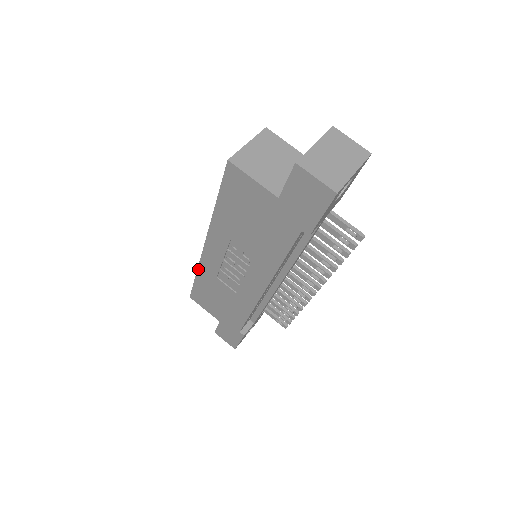
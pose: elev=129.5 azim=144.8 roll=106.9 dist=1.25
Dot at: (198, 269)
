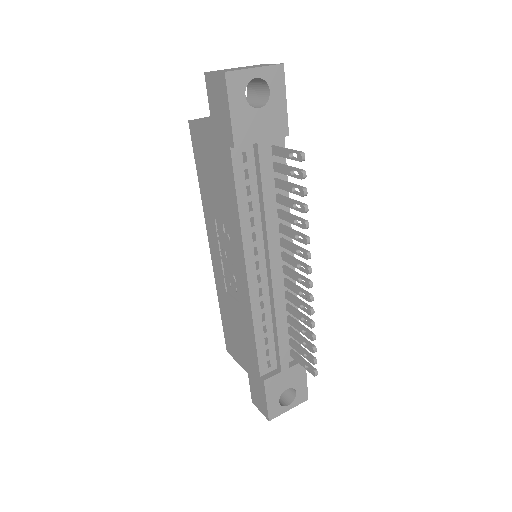
Dot at: (217, 293)
